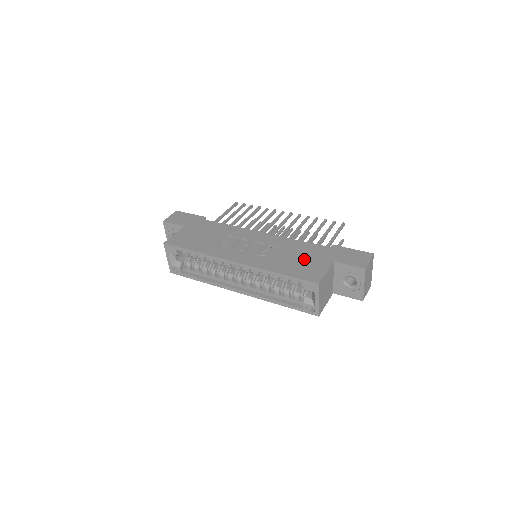
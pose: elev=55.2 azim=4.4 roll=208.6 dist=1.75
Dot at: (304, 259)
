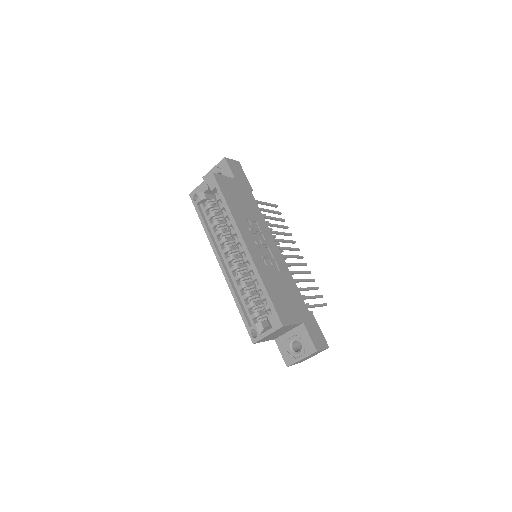
Dot at: (288, 298)
